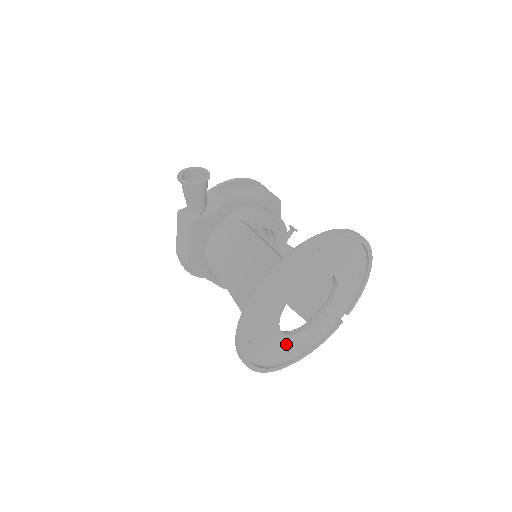
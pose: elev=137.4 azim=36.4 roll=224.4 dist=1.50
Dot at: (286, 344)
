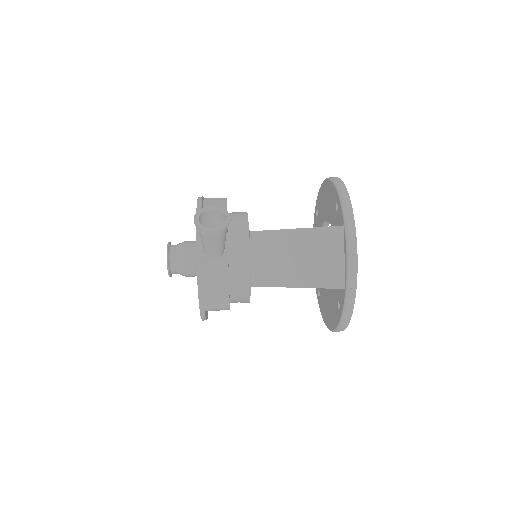
Dot at: occluded
